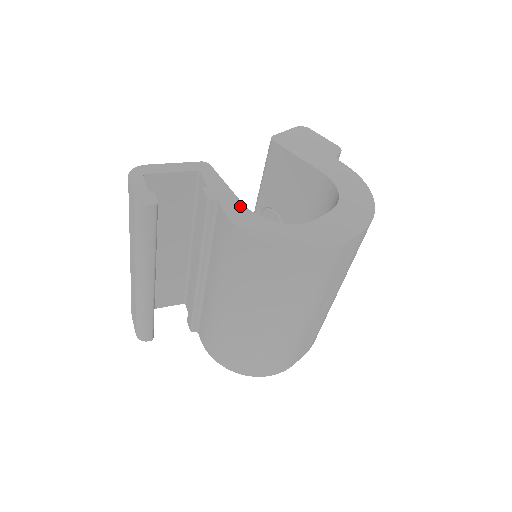
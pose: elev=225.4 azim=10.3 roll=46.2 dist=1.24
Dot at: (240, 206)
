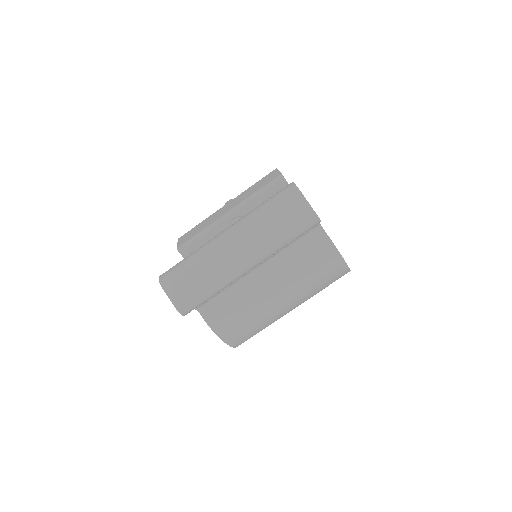
Dot at: occluded
